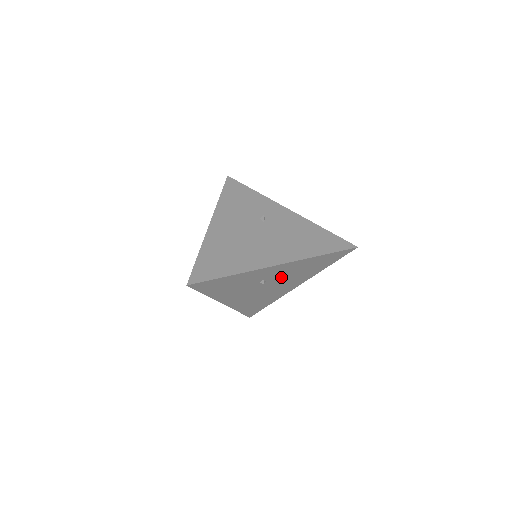
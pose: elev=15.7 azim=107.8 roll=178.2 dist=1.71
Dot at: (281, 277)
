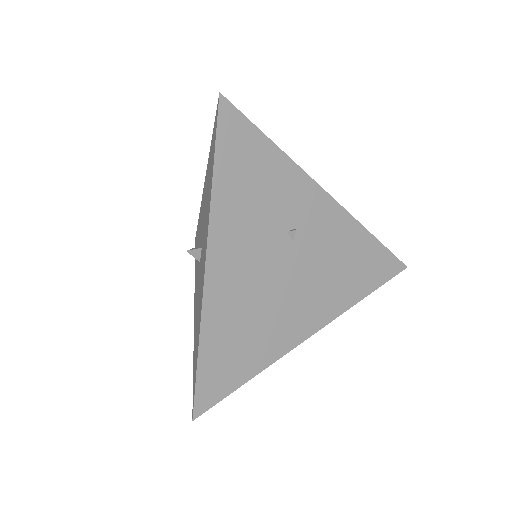
Dot at: (312, 255)
